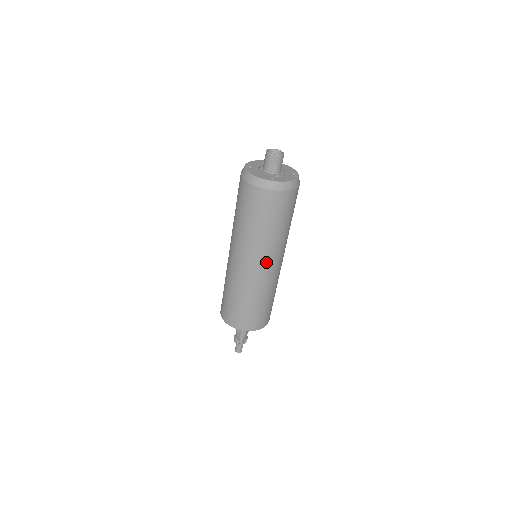
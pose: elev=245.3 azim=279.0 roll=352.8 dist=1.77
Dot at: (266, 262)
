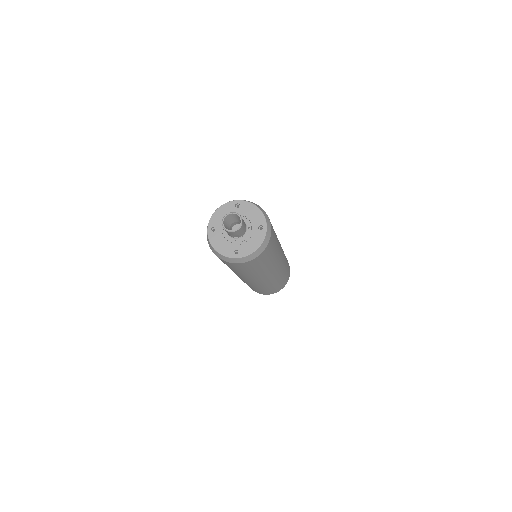
Dot at: (262, 279)
